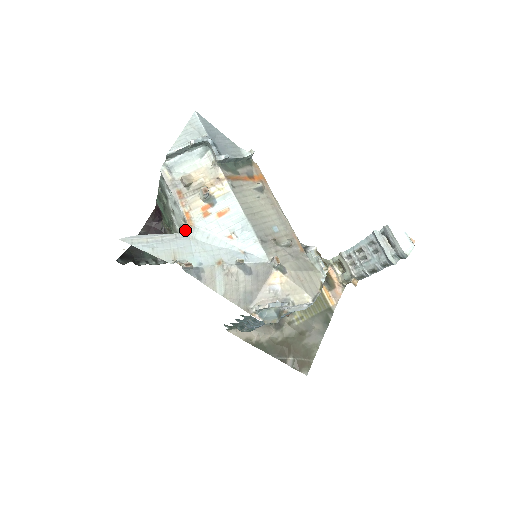
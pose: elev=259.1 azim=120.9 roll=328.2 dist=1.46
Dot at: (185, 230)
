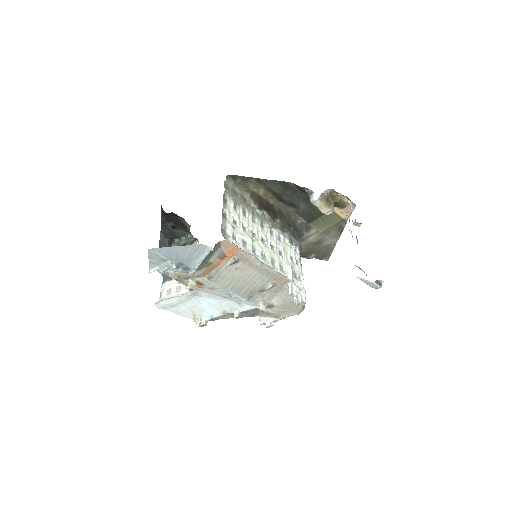
Dot at: (192, 293)
